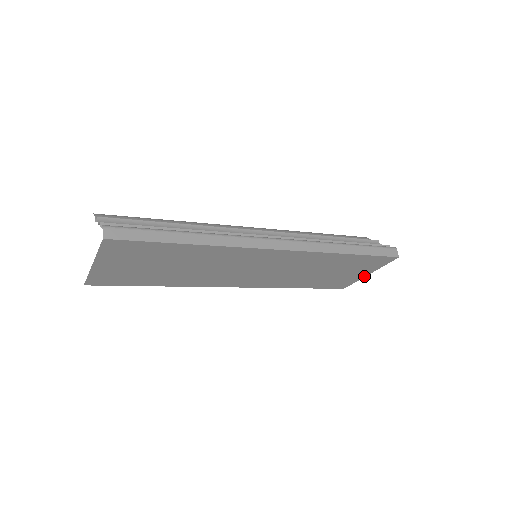
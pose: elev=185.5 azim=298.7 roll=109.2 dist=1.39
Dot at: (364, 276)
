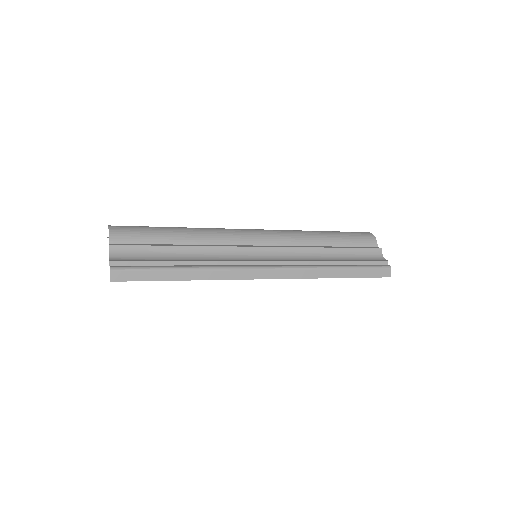
Dot at: occluded
